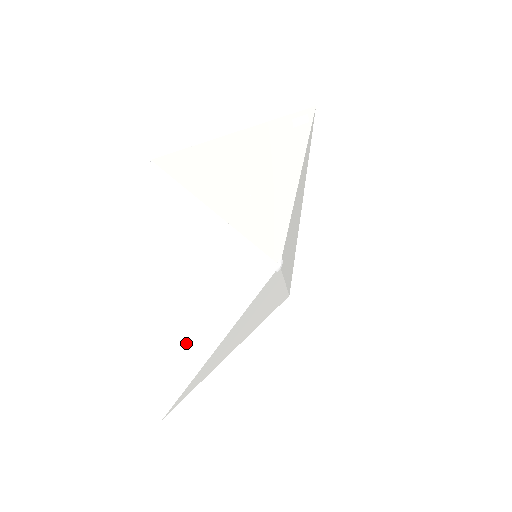
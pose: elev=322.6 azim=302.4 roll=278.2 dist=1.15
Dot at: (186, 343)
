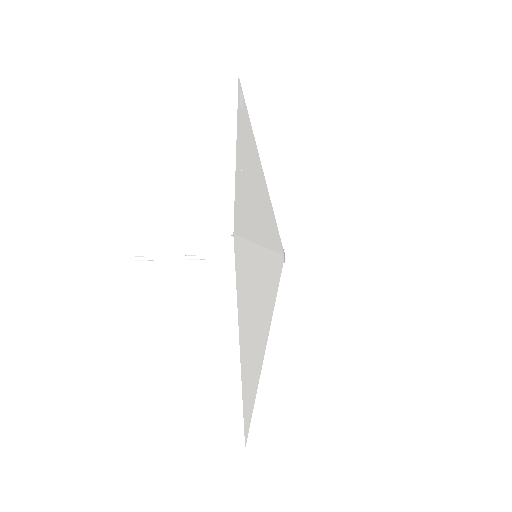
Dot at: (252, 374)
